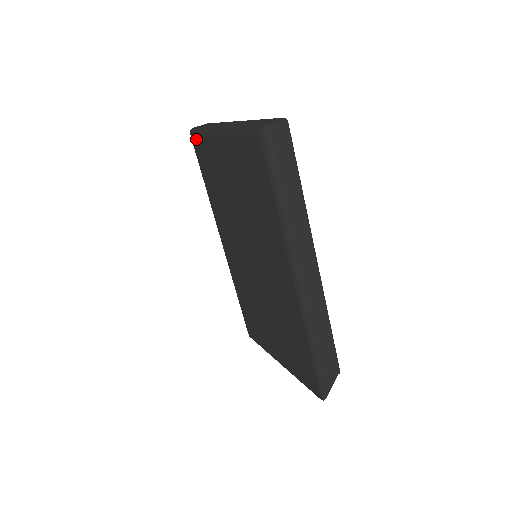
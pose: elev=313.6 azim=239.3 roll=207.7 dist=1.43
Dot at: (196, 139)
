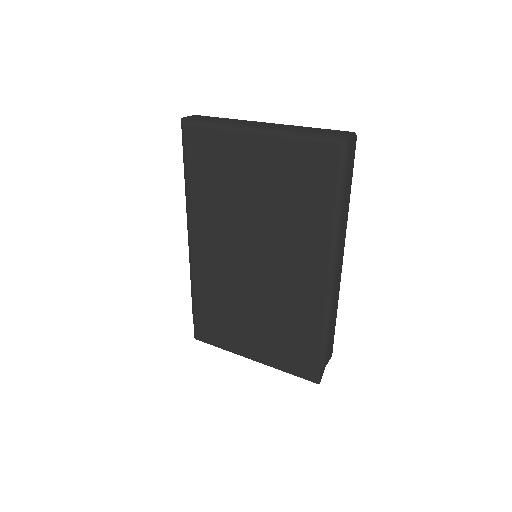
Dot at: (196, 131)
